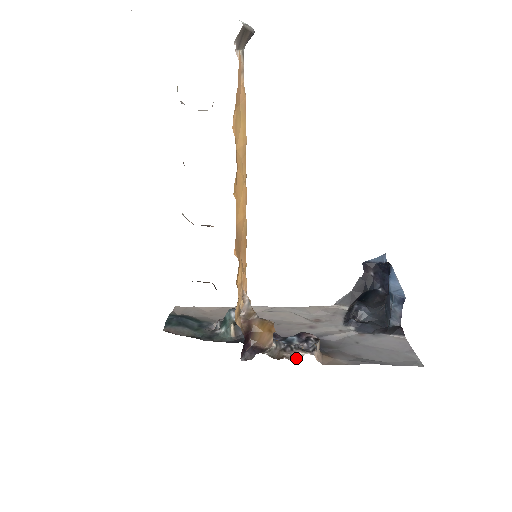
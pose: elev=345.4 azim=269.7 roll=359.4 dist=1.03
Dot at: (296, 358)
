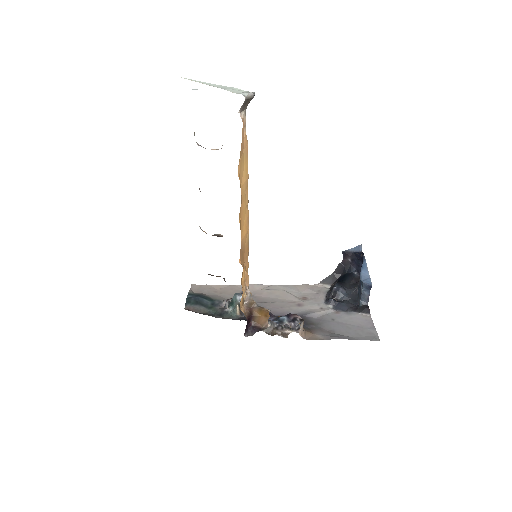
Dot at: (285, 335)
